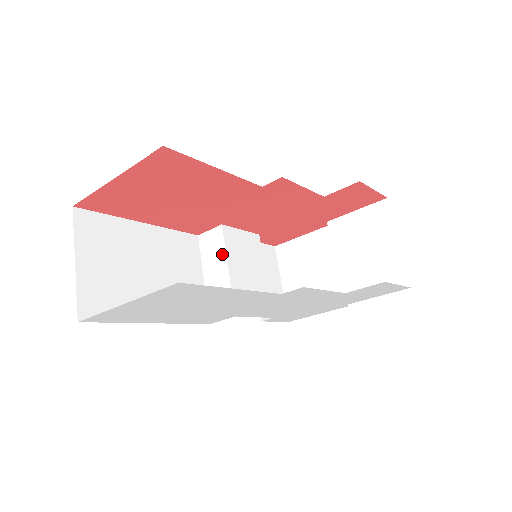
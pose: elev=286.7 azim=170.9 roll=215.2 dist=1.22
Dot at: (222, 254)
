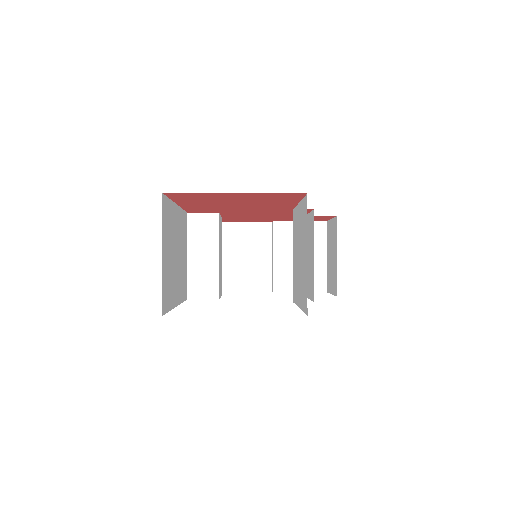
Dot at: (214, 240)
